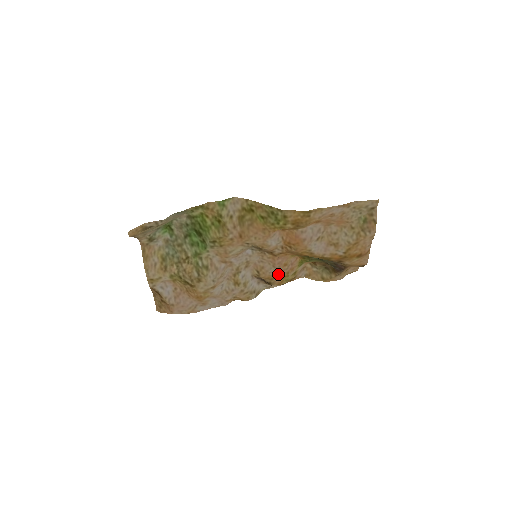
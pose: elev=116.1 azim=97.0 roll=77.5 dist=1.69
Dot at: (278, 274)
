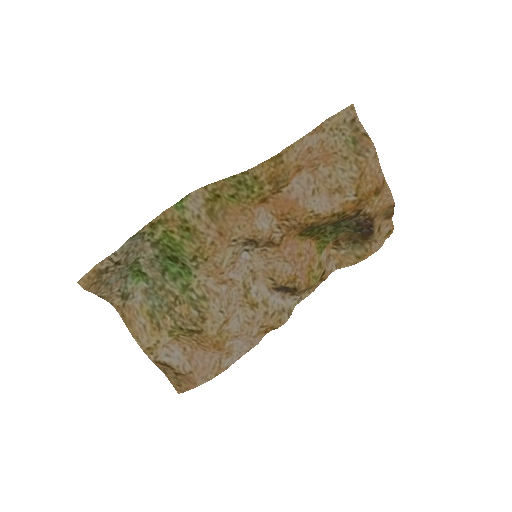
Dot at: (297, 270)
